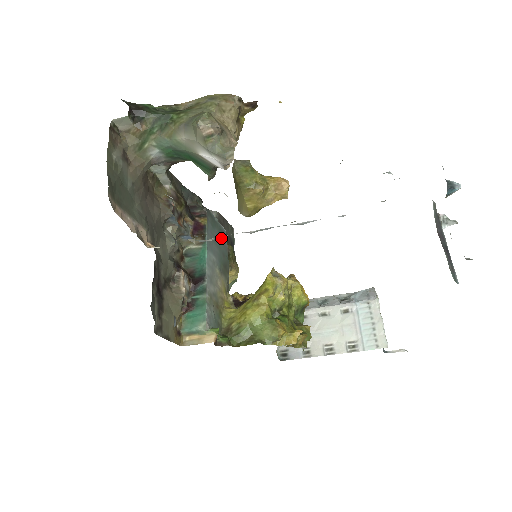
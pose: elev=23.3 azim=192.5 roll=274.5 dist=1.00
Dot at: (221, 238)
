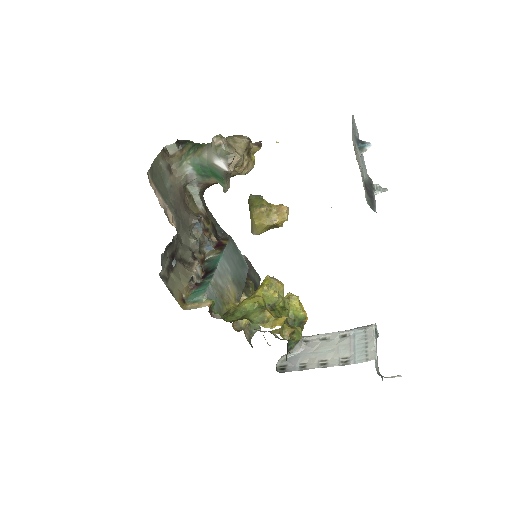
Dot at: (241, 265)
